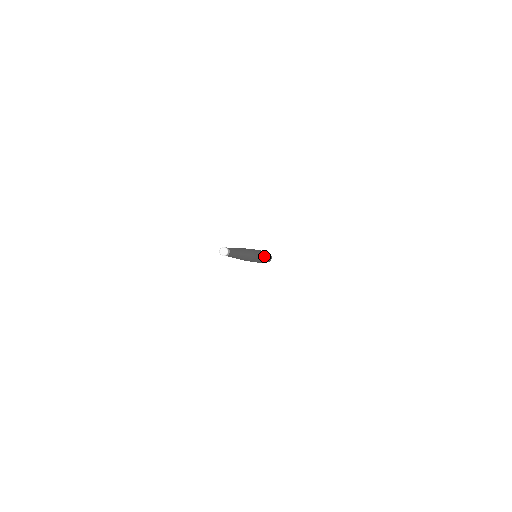
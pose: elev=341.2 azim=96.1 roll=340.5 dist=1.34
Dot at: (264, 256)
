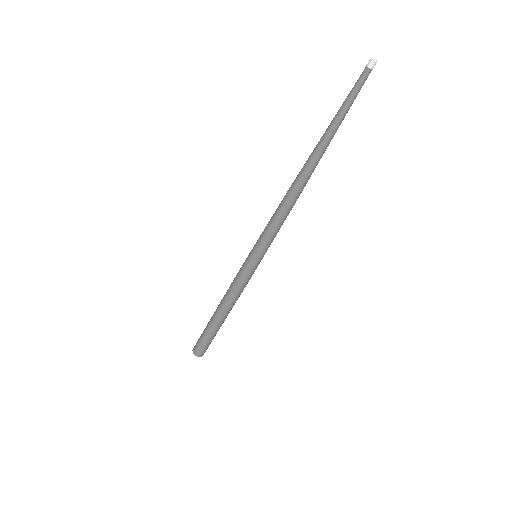
Dot at: occluded
